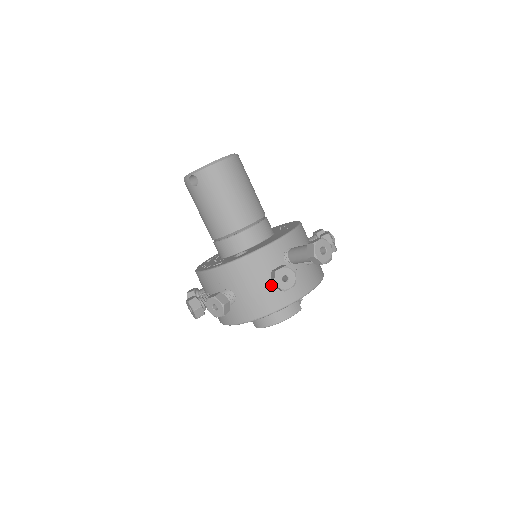
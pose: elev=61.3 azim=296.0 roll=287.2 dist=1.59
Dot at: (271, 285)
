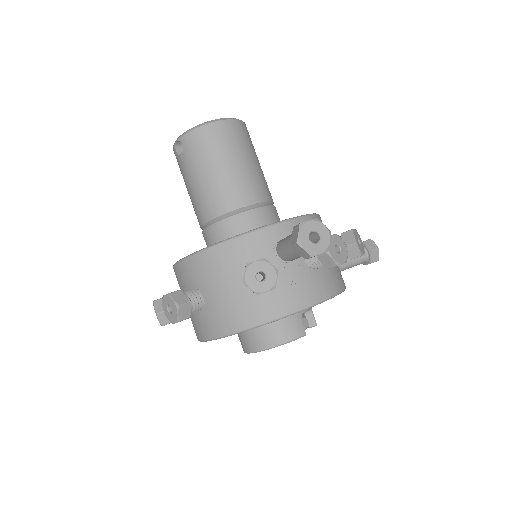
Dot at: occluded
